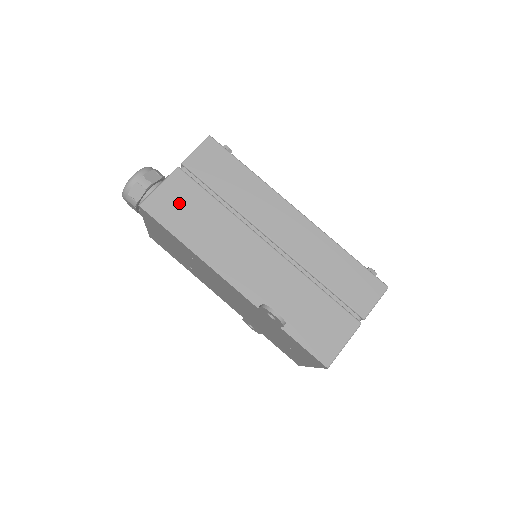
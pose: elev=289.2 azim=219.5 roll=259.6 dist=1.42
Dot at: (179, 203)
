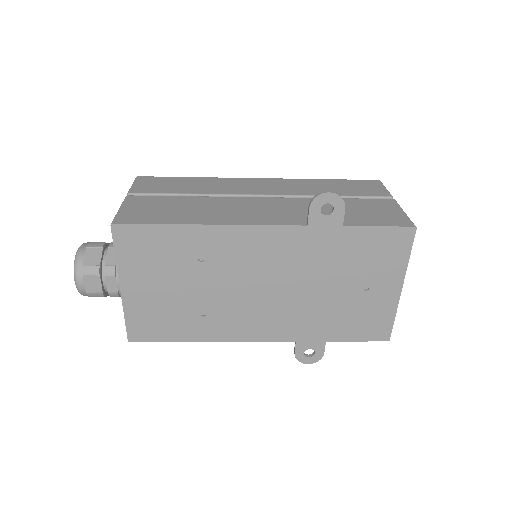
Dot at: (152, 209)
